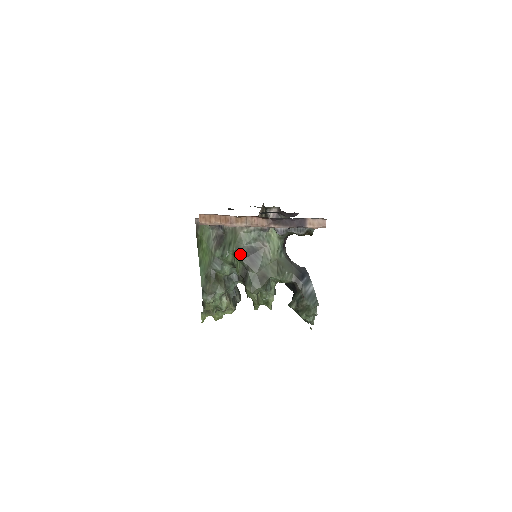
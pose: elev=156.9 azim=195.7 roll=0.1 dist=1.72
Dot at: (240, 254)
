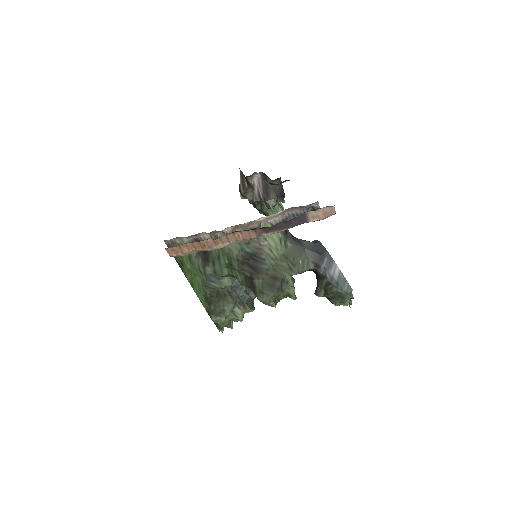
Dot at: (236, 265)
